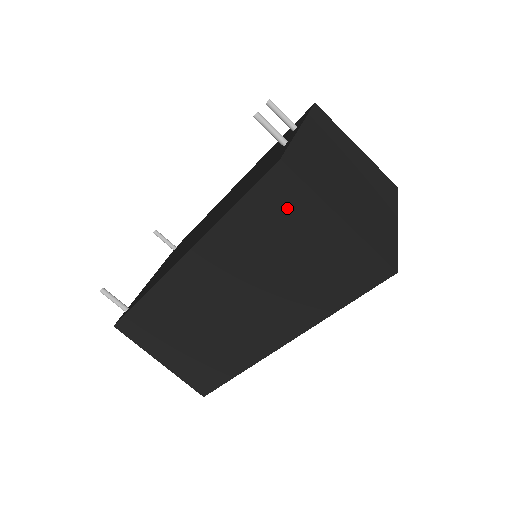
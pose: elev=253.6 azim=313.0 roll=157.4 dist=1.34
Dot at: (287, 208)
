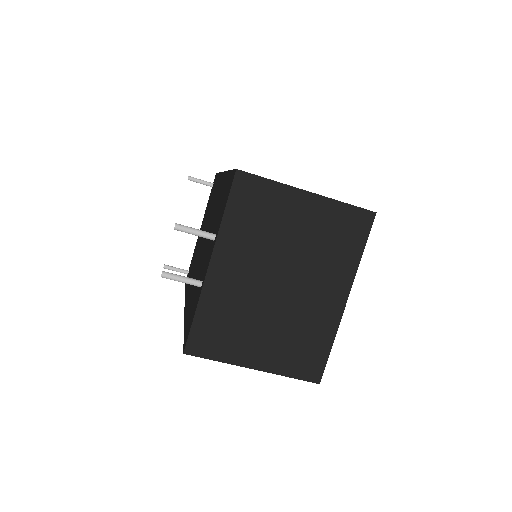
Dot at: occluded
